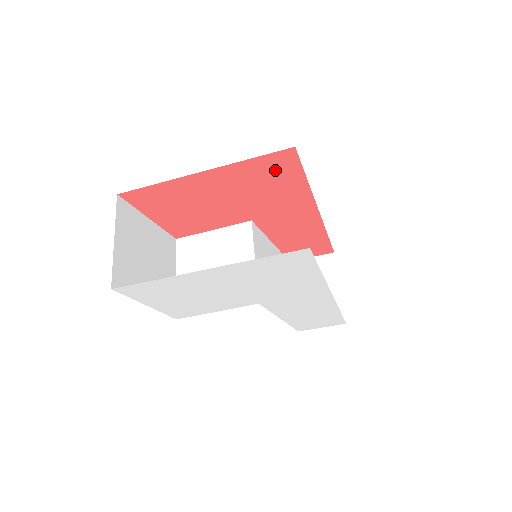
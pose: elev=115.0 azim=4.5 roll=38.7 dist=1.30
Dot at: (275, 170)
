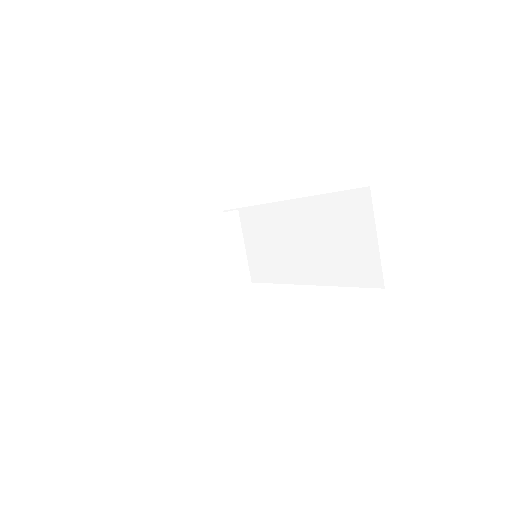
Dot at: occluded
